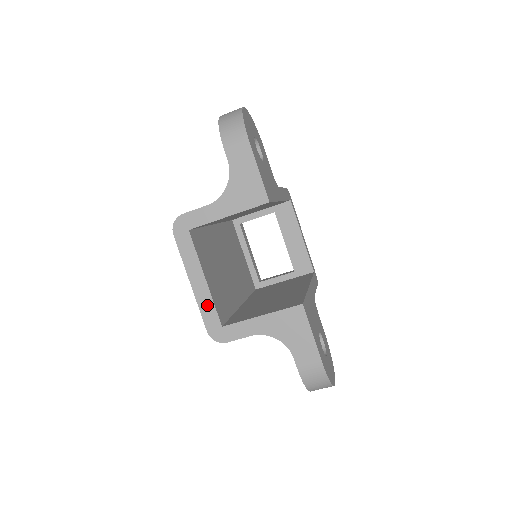
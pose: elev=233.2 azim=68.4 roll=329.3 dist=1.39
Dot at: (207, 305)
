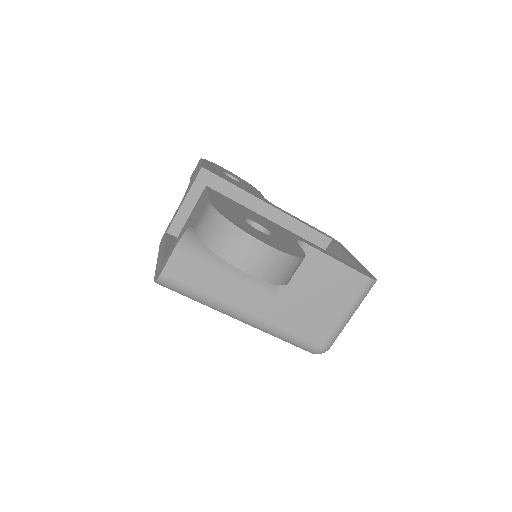
Dot at: (160, 262)
